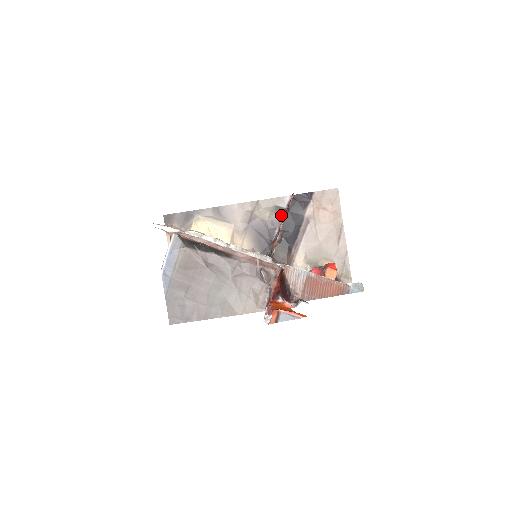
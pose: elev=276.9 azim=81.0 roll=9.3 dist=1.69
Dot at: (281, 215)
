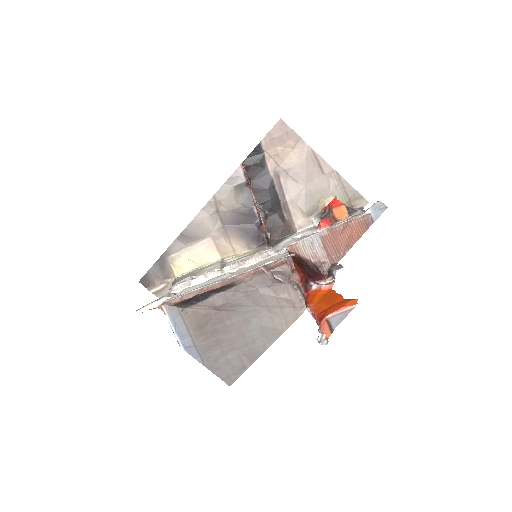
Dot at: (247, 192)
